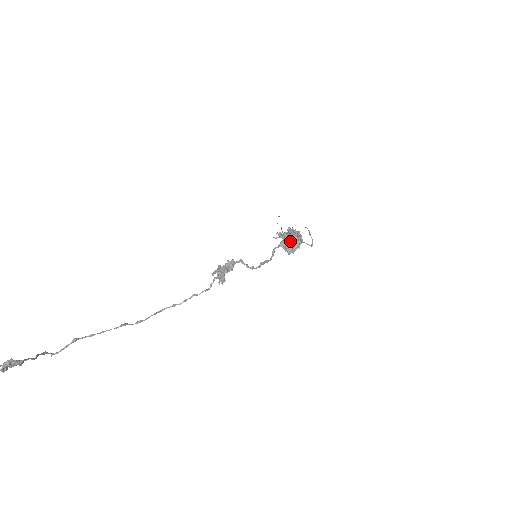
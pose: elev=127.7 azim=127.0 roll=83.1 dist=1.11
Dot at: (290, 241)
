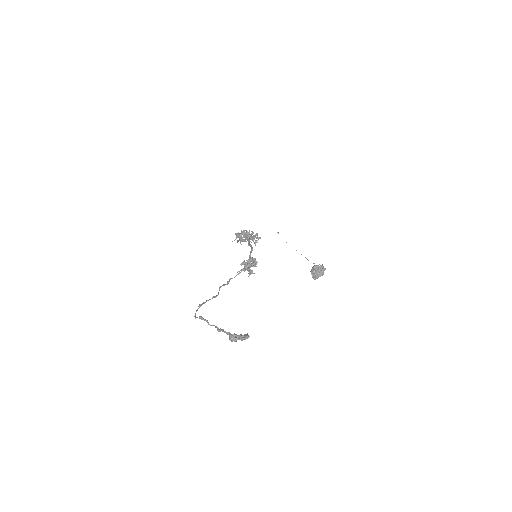
Dot at: (320, 271)
